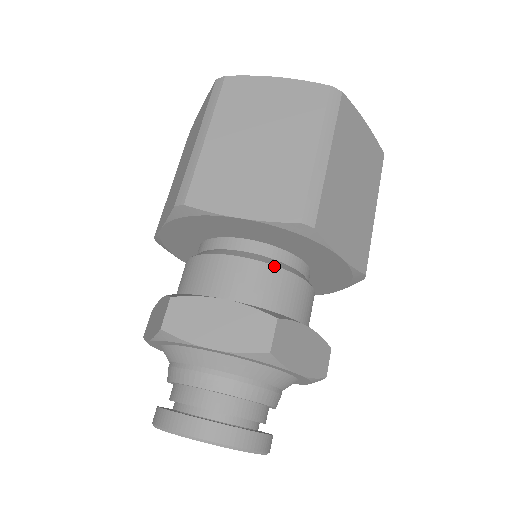
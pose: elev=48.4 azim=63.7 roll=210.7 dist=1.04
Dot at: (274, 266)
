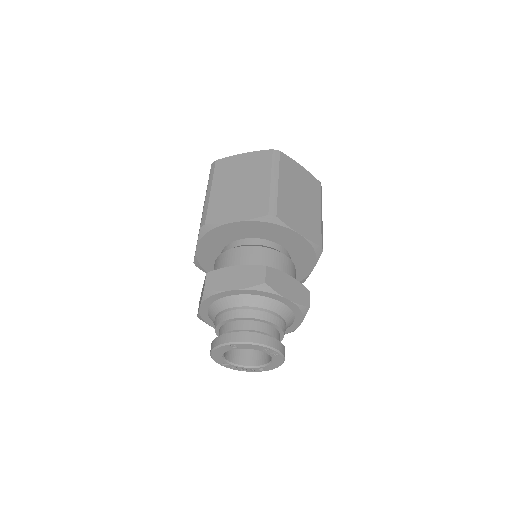
Dot at: (262, 247)
